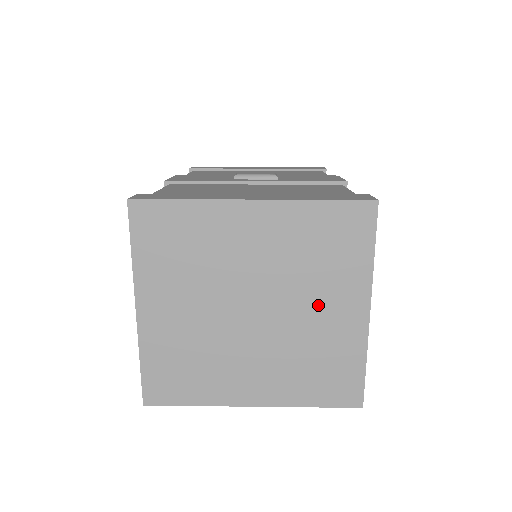
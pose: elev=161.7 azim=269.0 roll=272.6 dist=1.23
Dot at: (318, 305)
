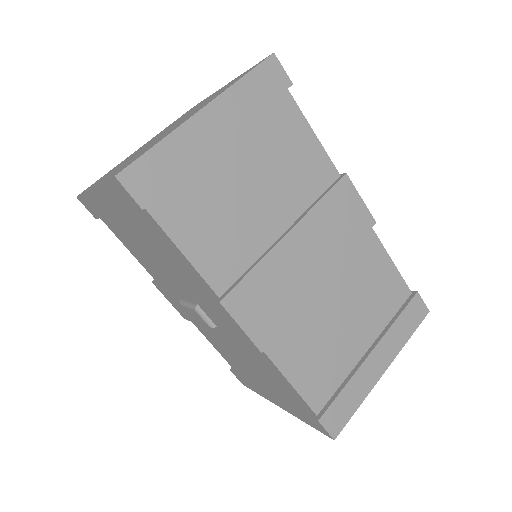
Dot at: occluded
